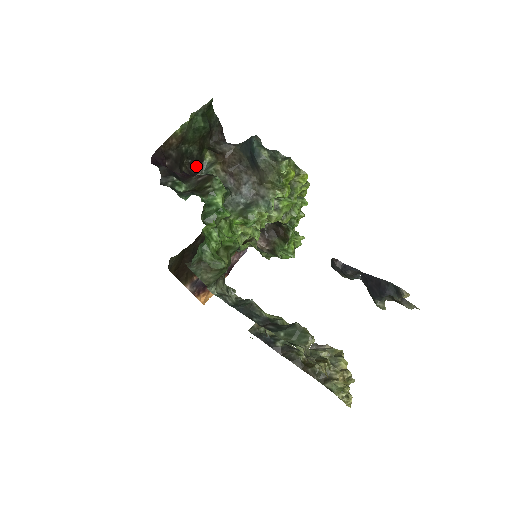
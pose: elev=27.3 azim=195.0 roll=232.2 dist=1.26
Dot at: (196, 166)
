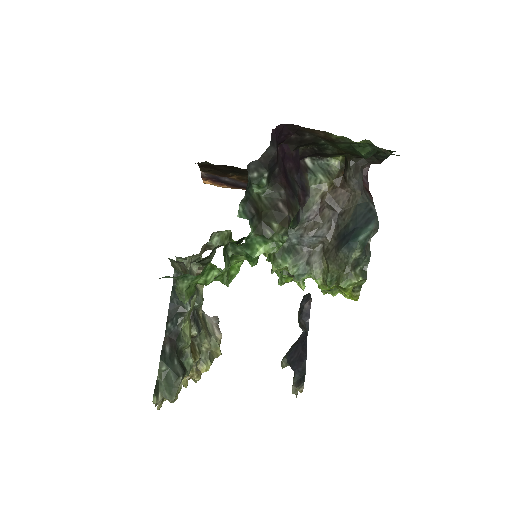
Dot at: (316, 154)
